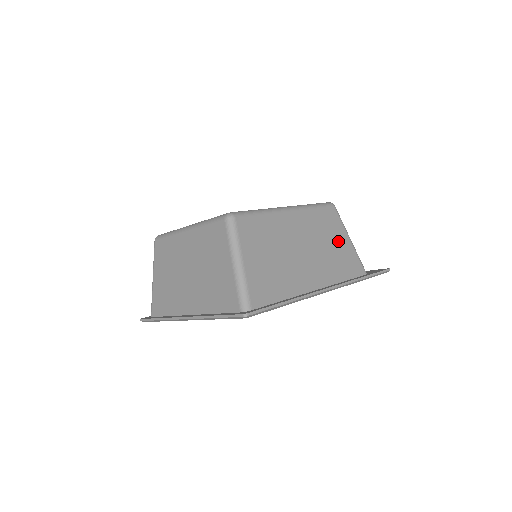
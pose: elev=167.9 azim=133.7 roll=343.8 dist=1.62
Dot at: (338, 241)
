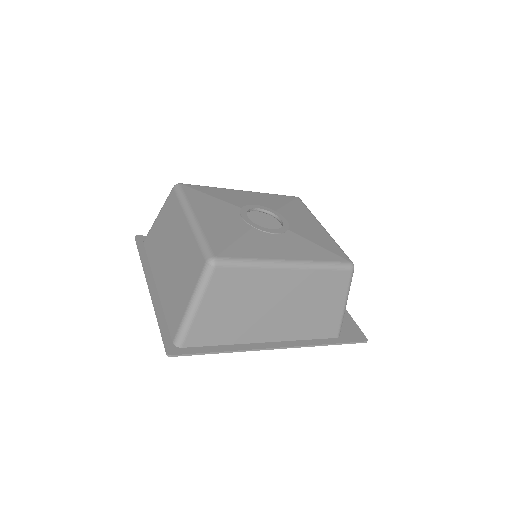
Dot at: (328, 304)
